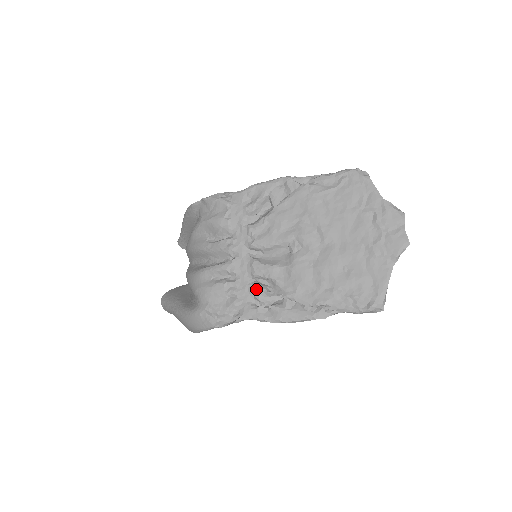
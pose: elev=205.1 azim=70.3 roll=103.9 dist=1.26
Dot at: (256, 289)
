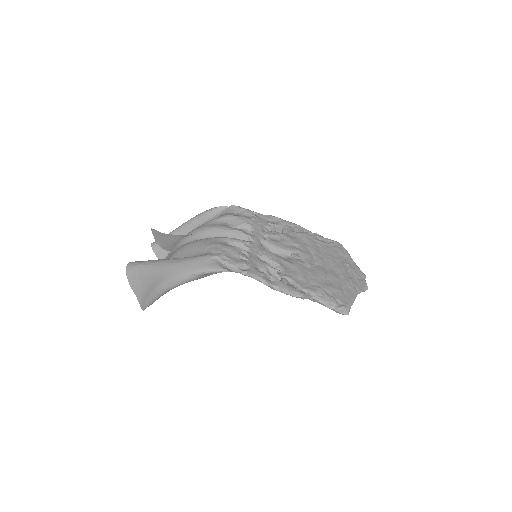
Dot at: (264, 263)
